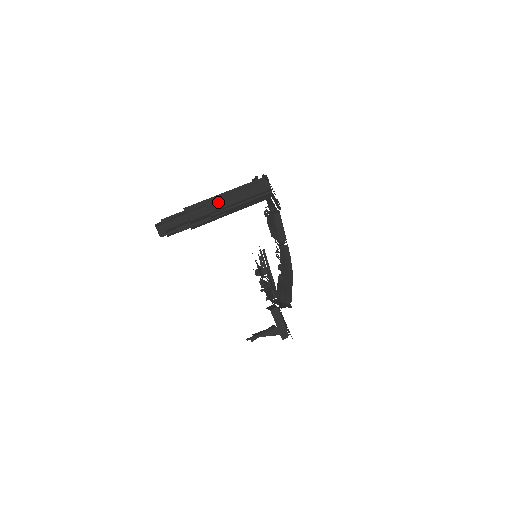
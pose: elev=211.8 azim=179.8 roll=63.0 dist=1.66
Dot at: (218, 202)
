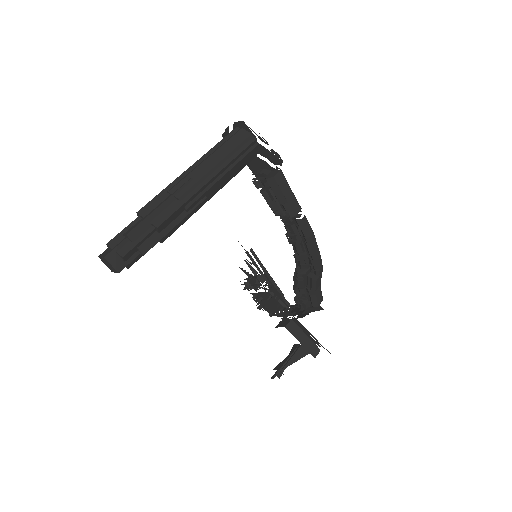
Dot at: (188, 183)
